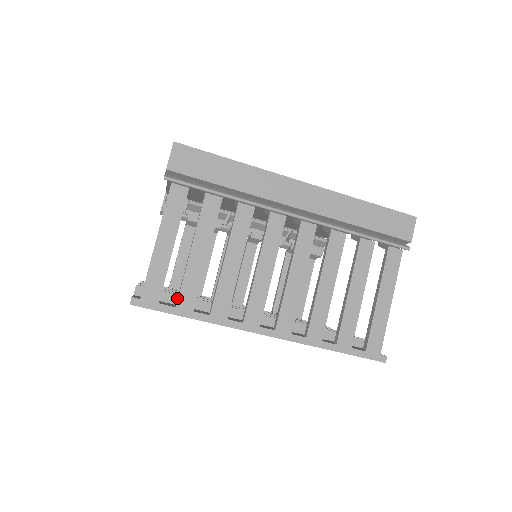
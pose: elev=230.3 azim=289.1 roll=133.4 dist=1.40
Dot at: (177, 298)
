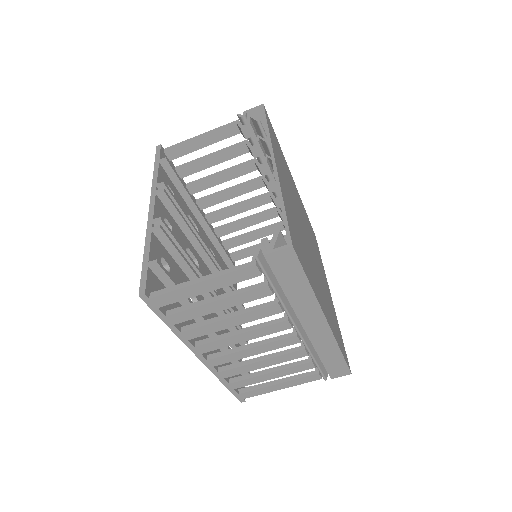
Dot at: occluded
